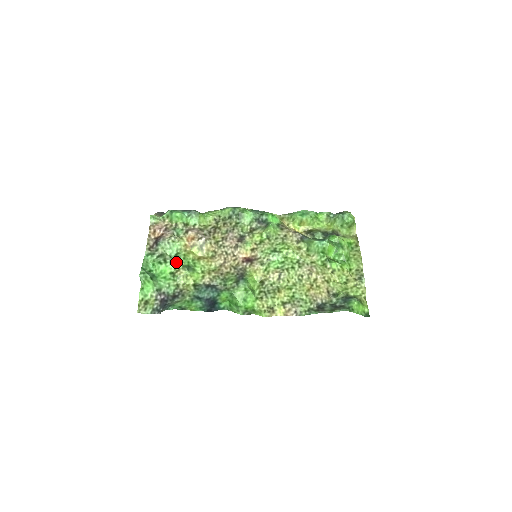
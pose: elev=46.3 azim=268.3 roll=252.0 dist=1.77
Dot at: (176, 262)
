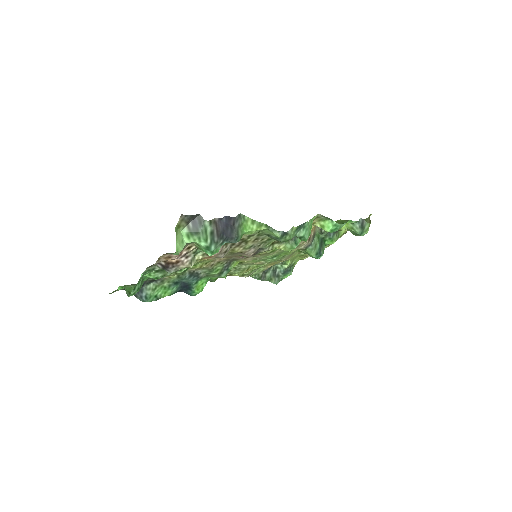
Dot at: occluded
